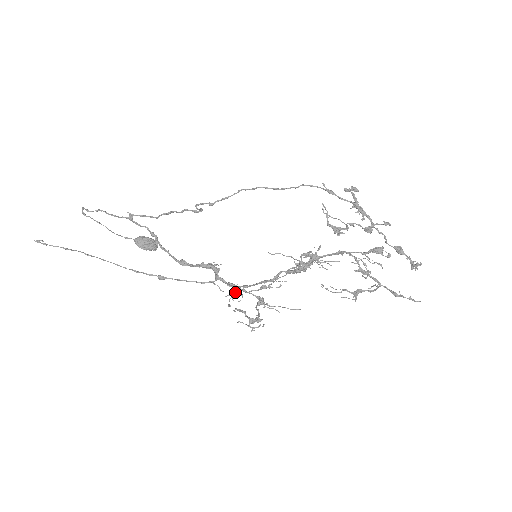
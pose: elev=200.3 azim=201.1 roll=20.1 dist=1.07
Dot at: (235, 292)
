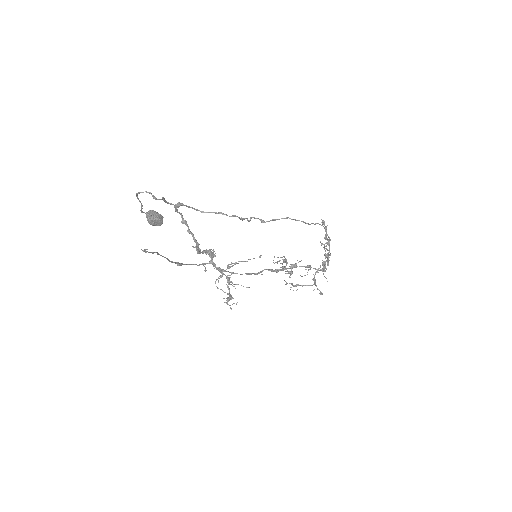
Dot at: (222, 276)
